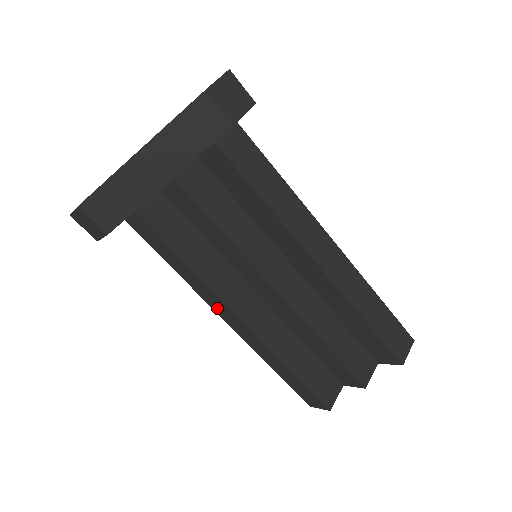
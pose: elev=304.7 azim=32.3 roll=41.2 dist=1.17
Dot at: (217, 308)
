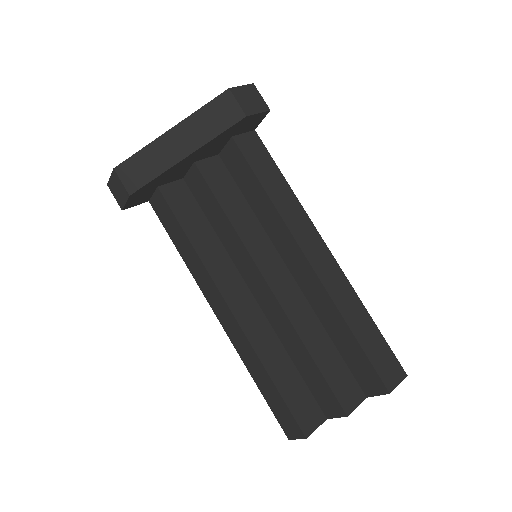
Dot at: (211, 298)
